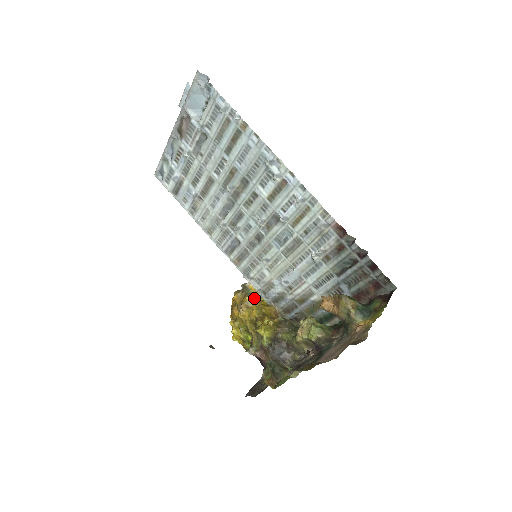
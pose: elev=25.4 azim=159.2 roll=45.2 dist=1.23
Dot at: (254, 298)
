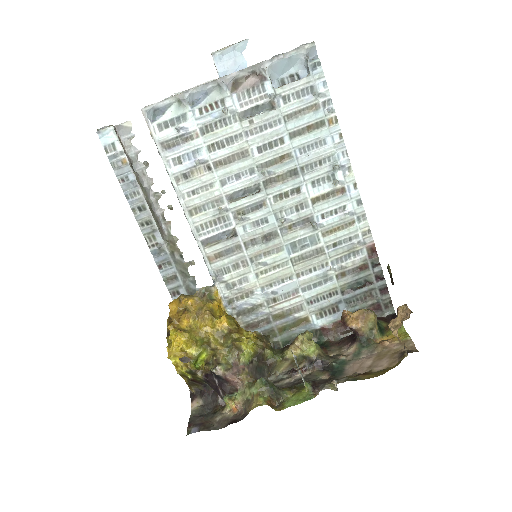
Dot at: (218, 306)
